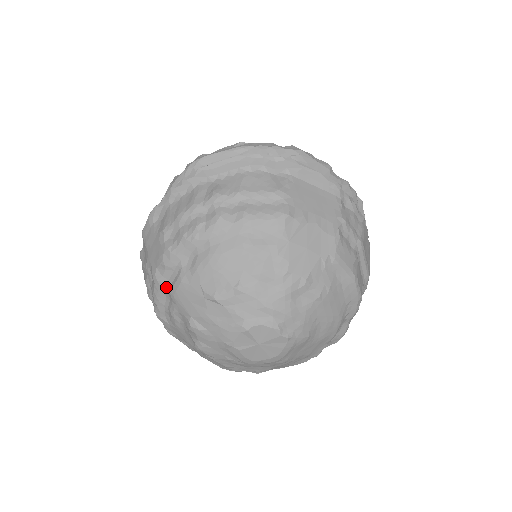
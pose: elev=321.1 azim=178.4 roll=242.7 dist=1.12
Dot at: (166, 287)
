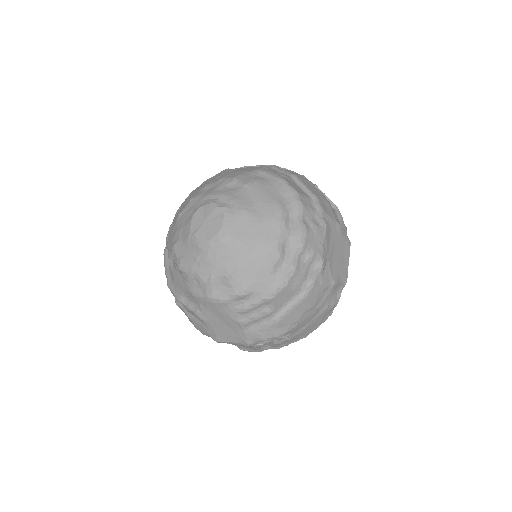
Dot at: occluded
